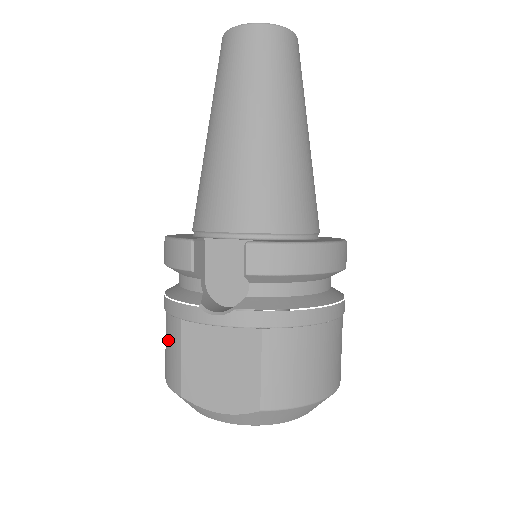
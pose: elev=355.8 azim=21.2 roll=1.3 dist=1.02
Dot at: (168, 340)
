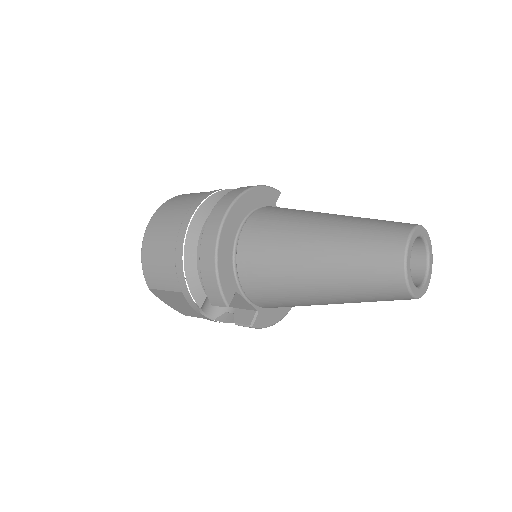
Dot at: (163, 271)
